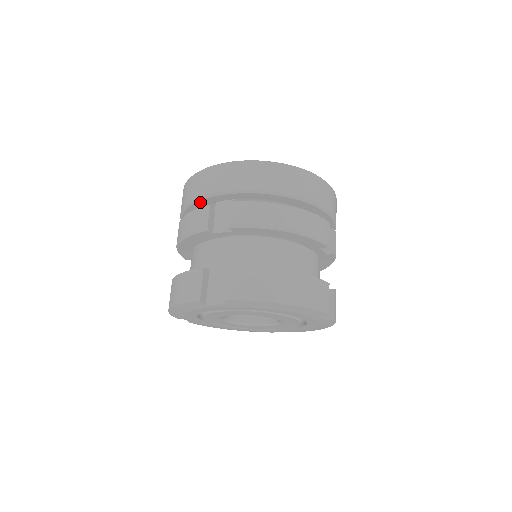
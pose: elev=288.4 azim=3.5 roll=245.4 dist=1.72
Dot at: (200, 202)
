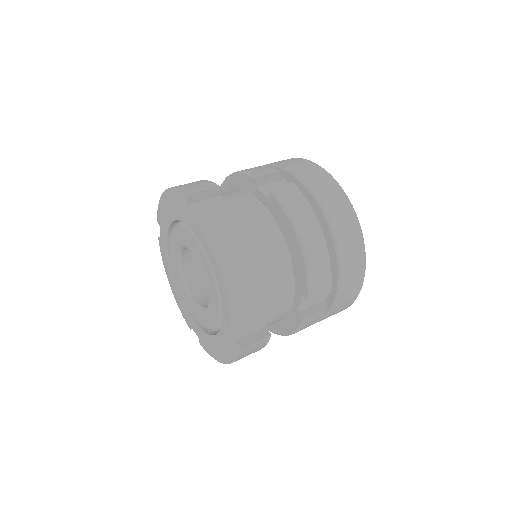
Dot at: (276, 169)
